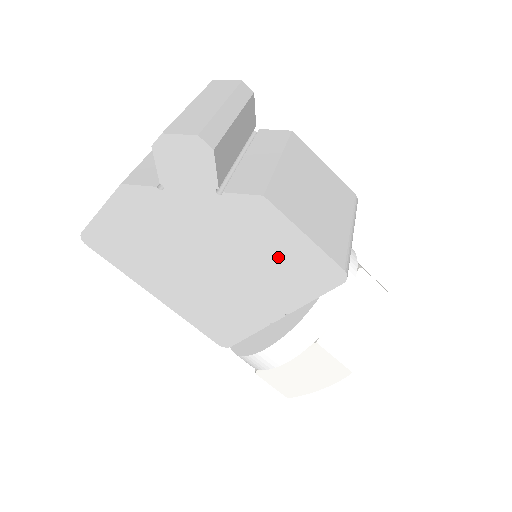
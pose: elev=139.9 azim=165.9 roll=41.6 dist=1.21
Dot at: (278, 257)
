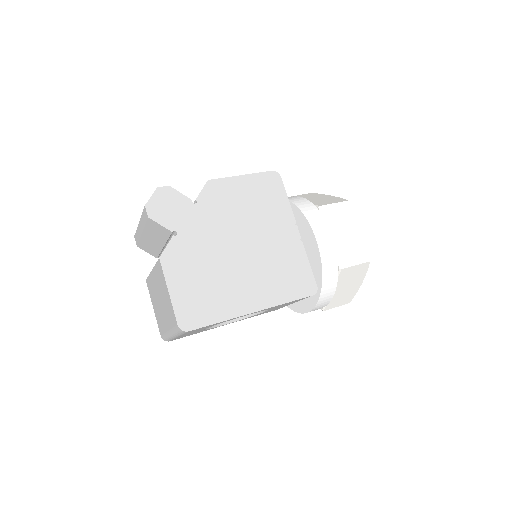
Dot at: (250, 200)
